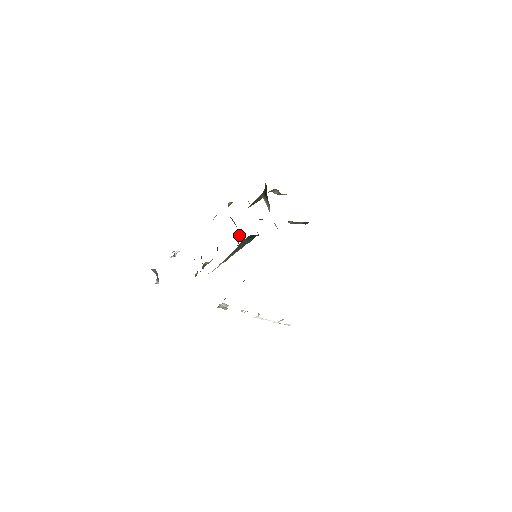
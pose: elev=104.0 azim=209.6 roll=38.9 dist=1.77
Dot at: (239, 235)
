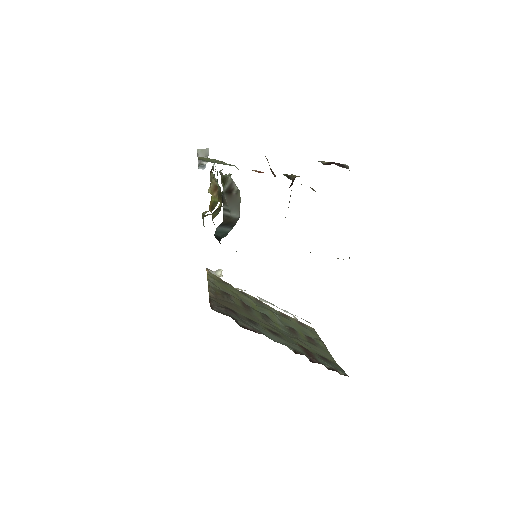
Dot at: (232, 224)
